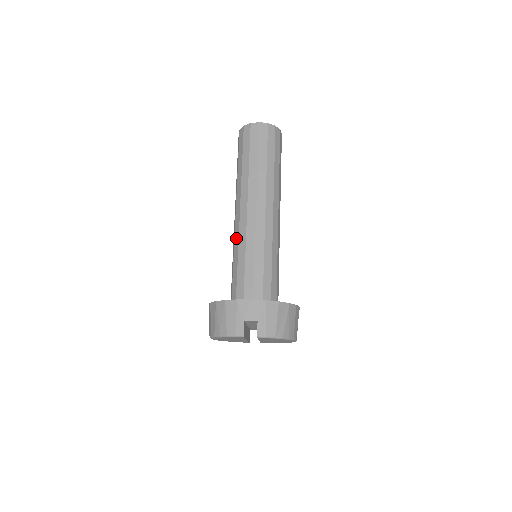
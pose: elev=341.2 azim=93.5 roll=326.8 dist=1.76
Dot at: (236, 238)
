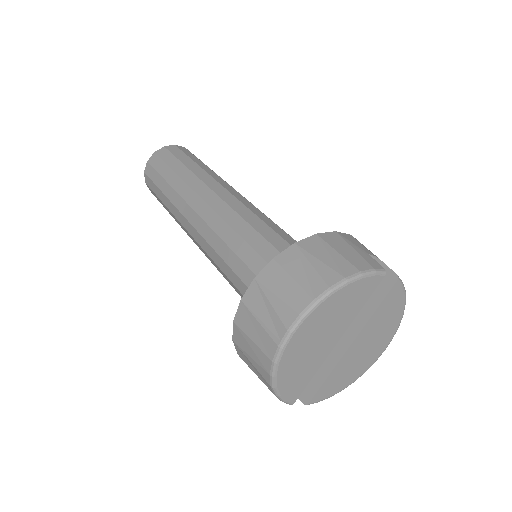
Dot at: (232, 218)
